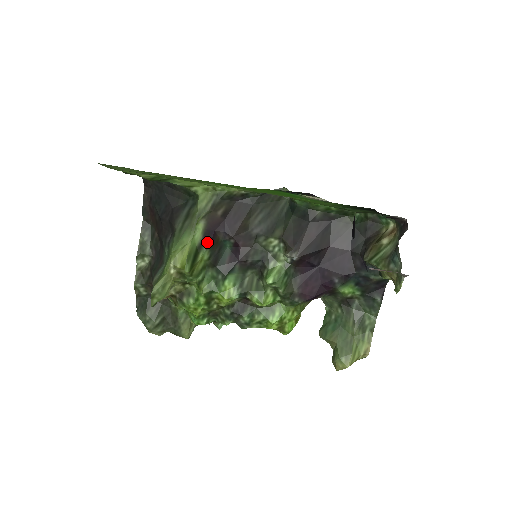
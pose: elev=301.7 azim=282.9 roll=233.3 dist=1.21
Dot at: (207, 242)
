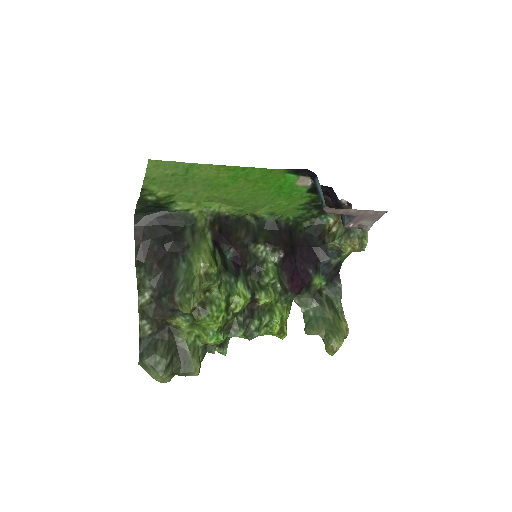
Dot at: (217, 249)
